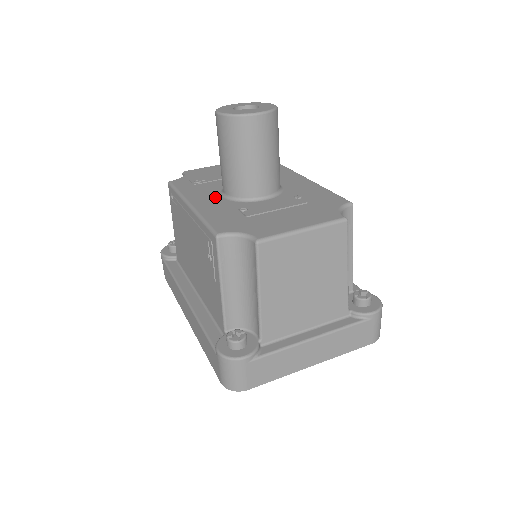
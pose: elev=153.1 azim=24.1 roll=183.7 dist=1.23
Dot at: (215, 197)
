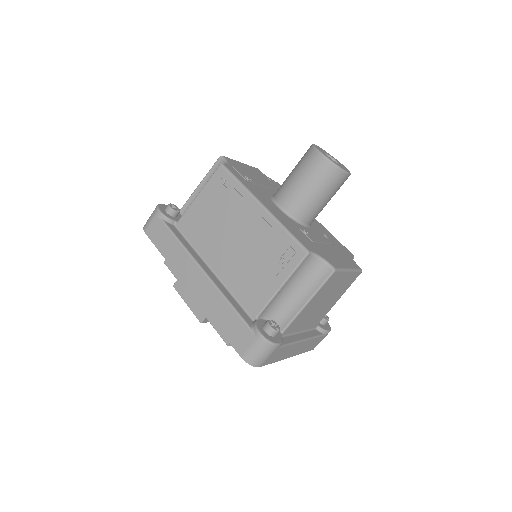
Dot at: (274, 206)
